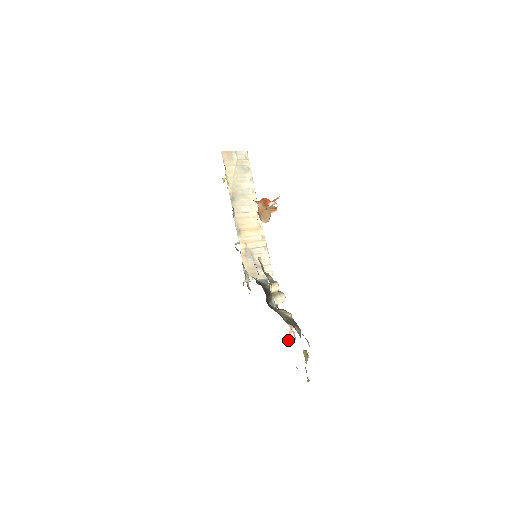
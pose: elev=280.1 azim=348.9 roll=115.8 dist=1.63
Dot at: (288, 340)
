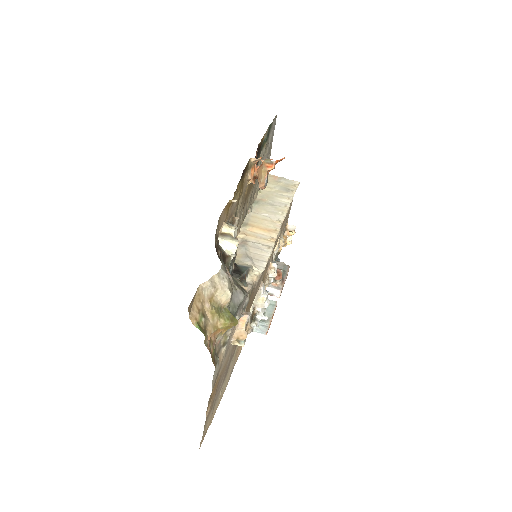
Dot at: (236, 335)
